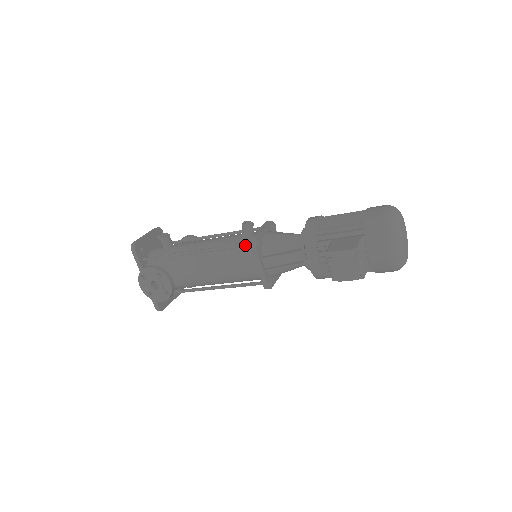
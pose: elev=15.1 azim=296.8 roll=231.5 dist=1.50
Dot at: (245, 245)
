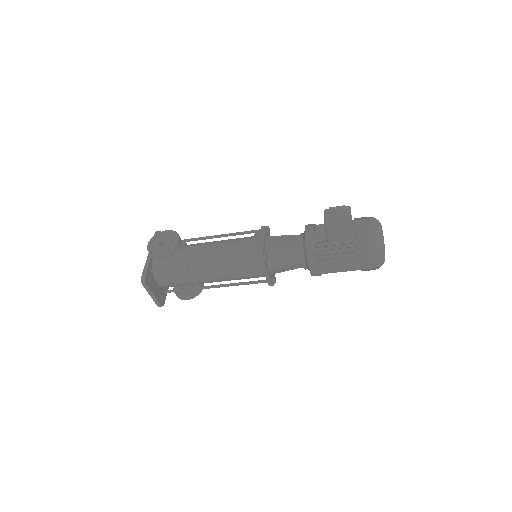
Dot at: (256, 230)
